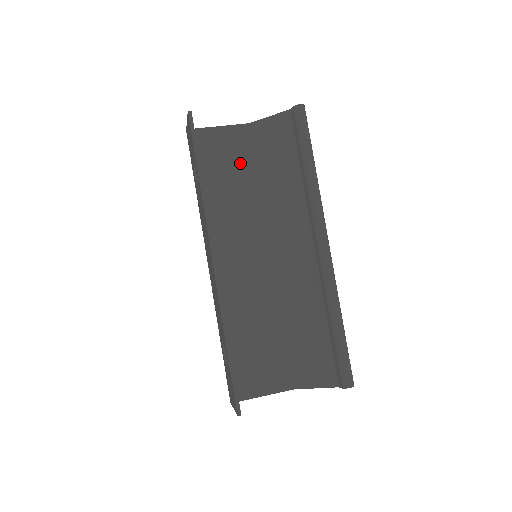
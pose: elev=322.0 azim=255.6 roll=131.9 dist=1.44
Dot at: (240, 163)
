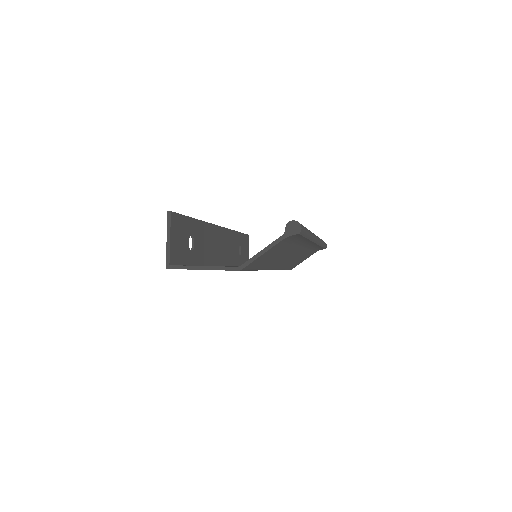
Dot at: occluded
